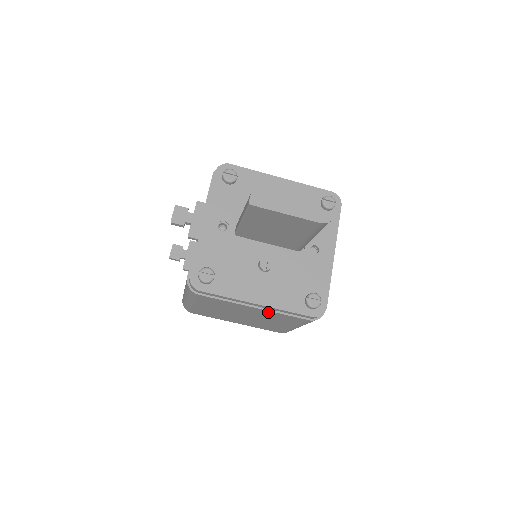
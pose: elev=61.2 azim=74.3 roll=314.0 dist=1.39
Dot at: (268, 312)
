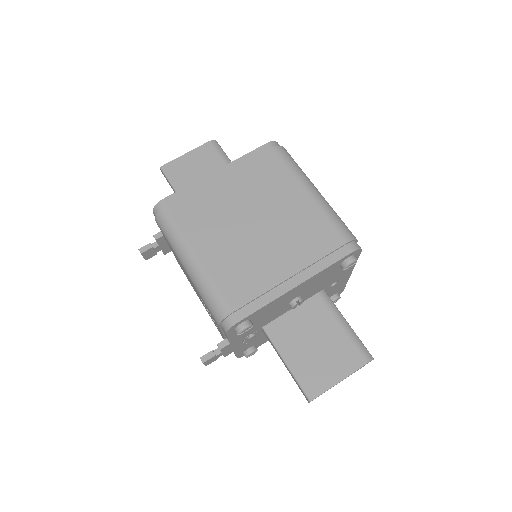
Dot at: (238, 174)
